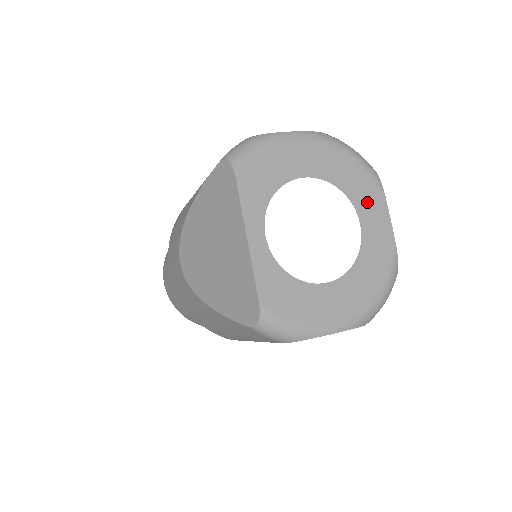
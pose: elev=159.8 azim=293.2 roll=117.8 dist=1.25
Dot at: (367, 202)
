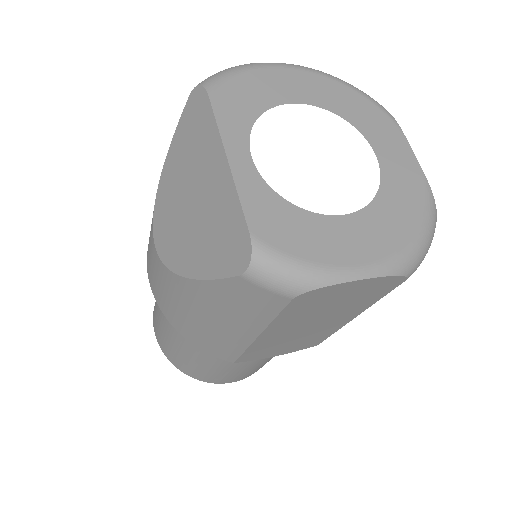
Dot at: (380, 133)
